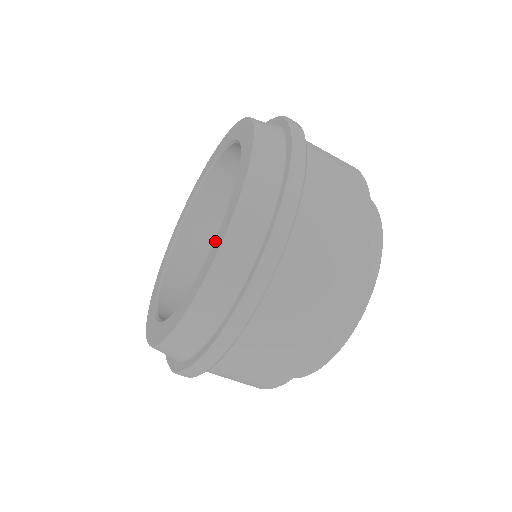
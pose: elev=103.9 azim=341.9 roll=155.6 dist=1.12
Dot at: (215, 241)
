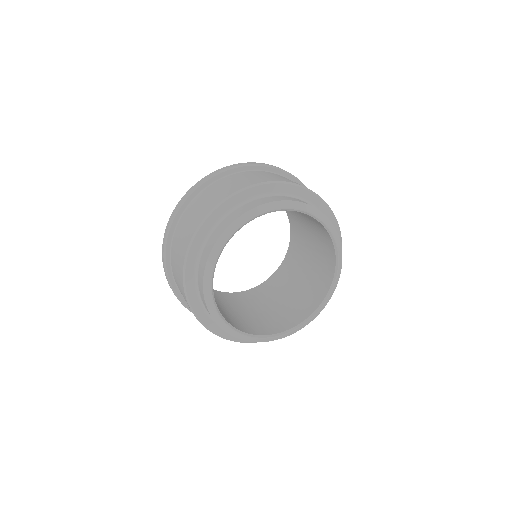
Dot at: occluded
